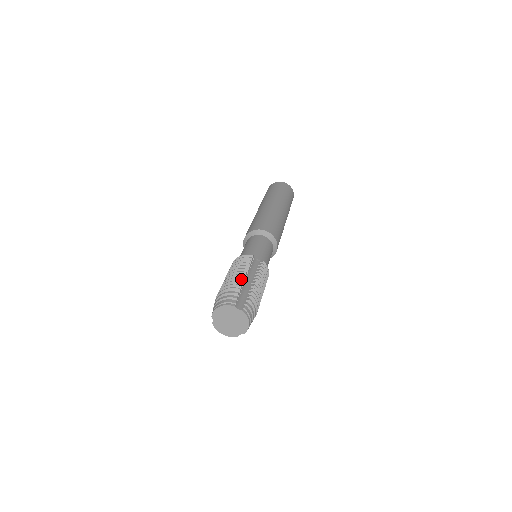
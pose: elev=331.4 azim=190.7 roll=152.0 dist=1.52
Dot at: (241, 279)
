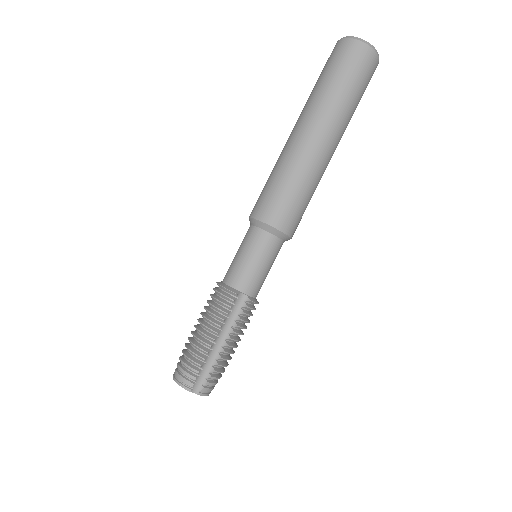
Dot at: (208, 346)
